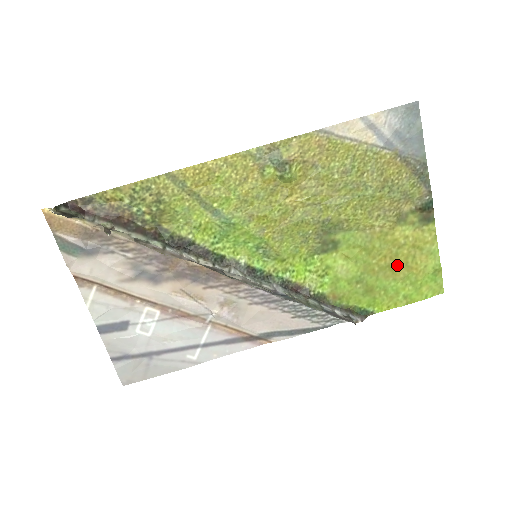
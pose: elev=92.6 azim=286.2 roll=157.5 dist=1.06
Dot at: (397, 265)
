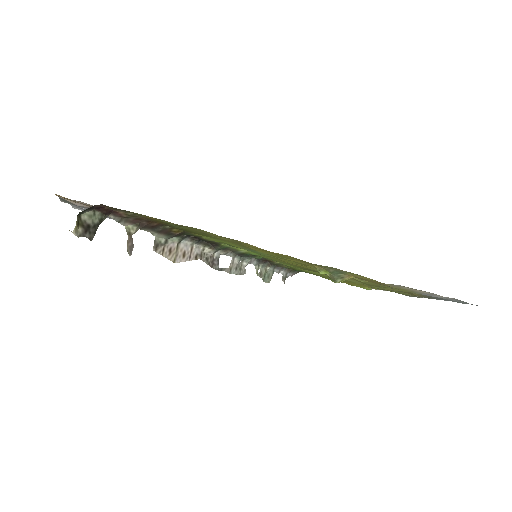
Dot at: (347, 282)
